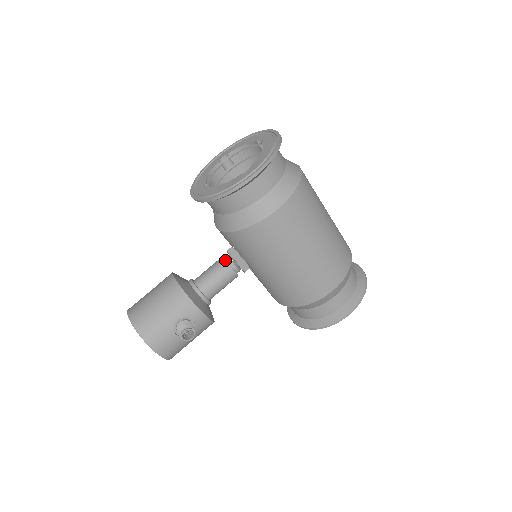
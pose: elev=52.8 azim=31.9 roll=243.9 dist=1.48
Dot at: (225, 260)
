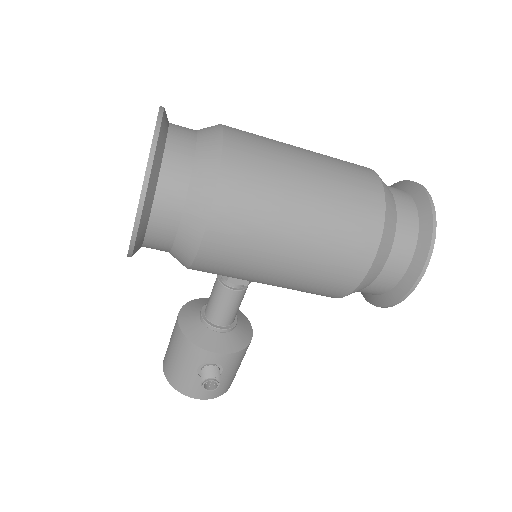
Dot at: (218, 281)
